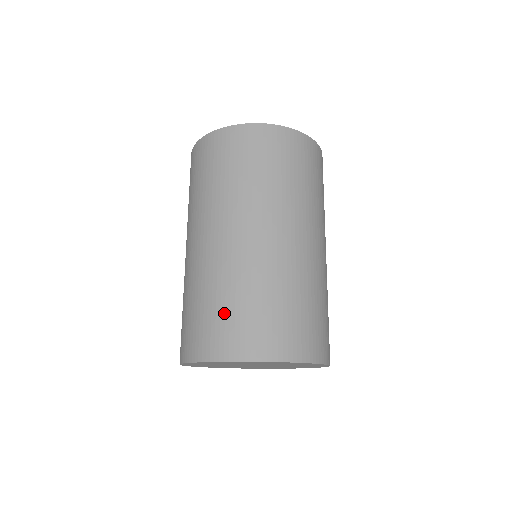
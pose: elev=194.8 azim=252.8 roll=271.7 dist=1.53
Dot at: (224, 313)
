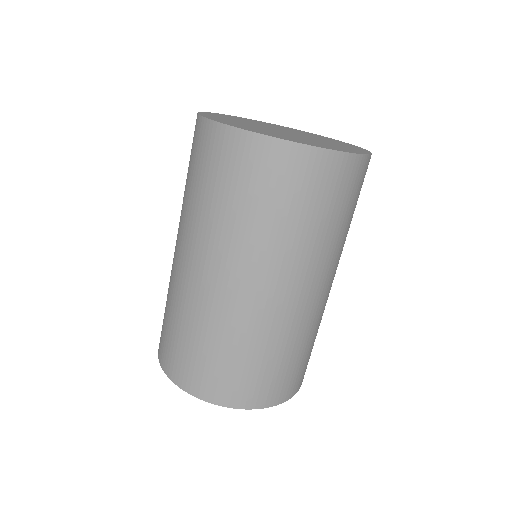
Dot at: (243, 369)
